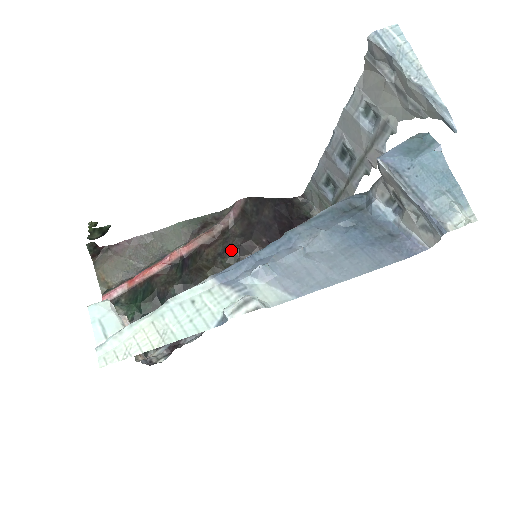
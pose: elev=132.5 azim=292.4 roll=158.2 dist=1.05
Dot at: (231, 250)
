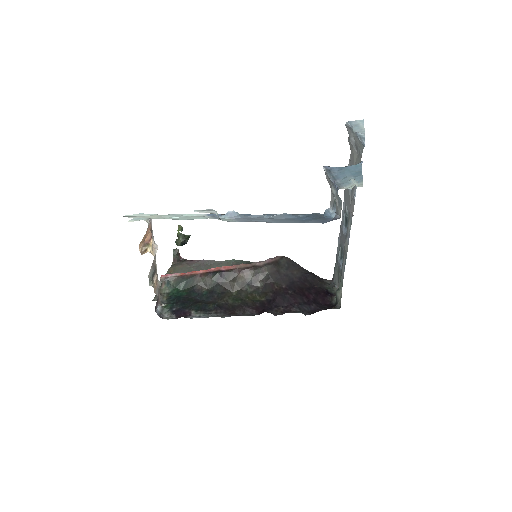
Dot at: (258, 286)
